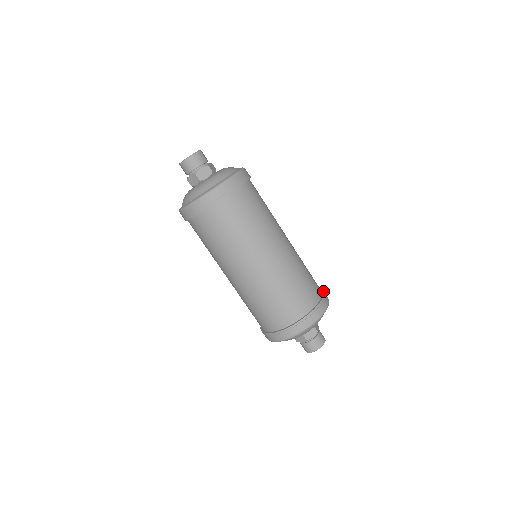
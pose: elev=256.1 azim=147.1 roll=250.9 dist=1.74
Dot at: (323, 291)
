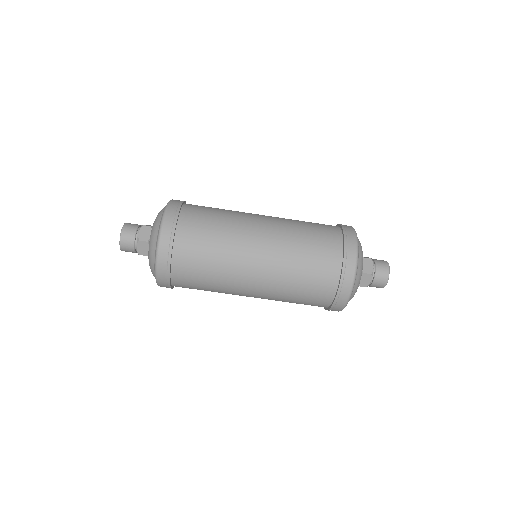
Dot at: (337, 225)
